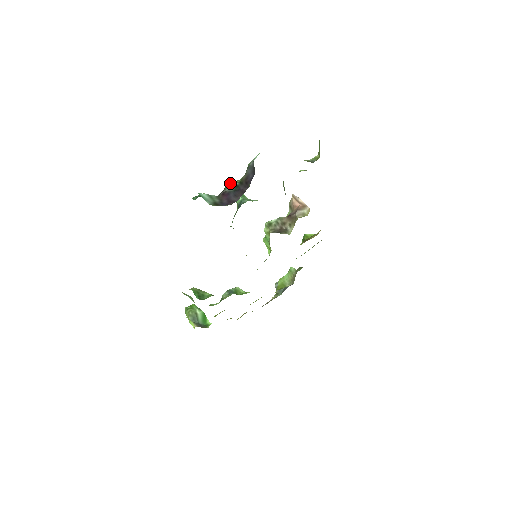
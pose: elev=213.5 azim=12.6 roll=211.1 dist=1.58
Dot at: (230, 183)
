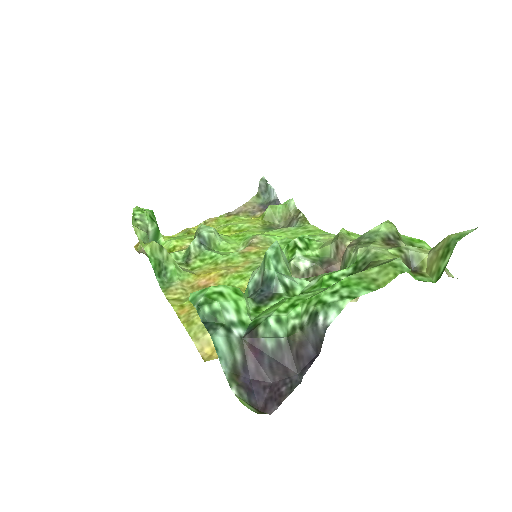
Dot at: (270, 326)
